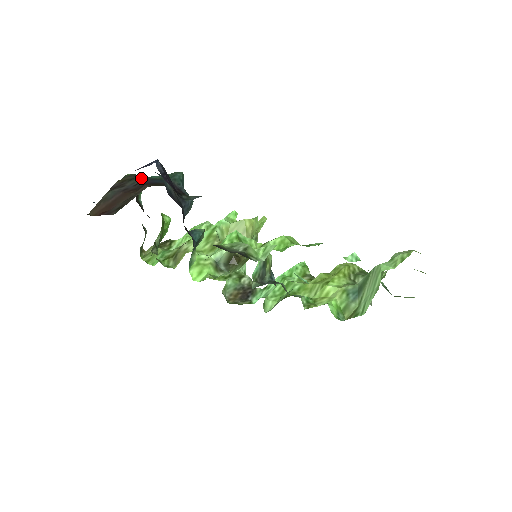
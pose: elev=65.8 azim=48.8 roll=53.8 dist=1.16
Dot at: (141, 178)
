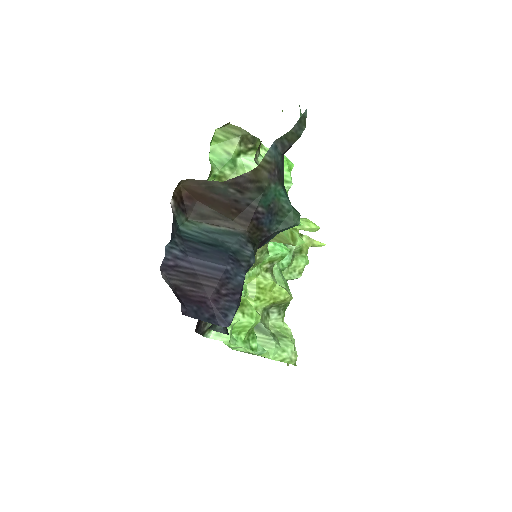
Dot at: (268, 197)
